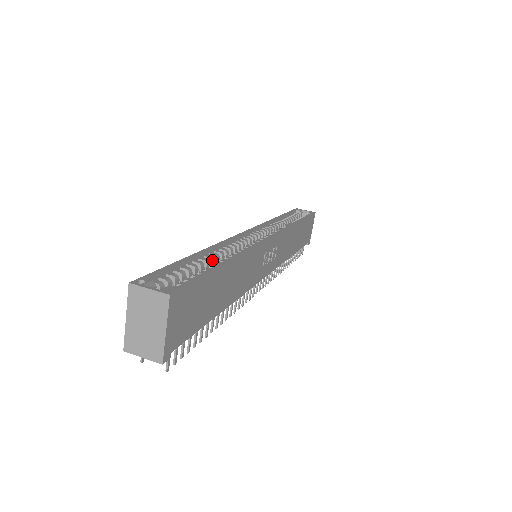
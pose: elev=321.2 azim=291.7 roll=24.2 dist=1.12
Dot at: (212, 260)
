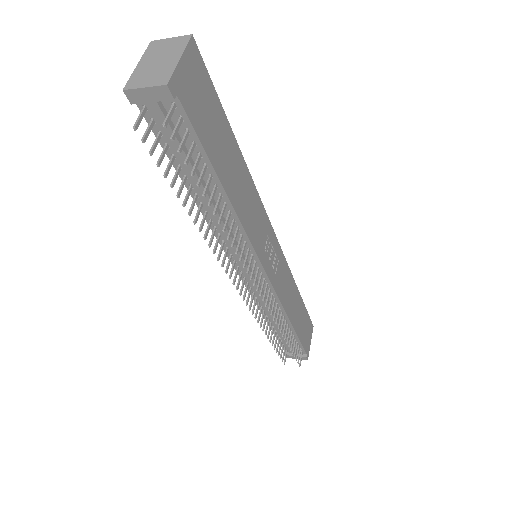
Dot at: occluded
